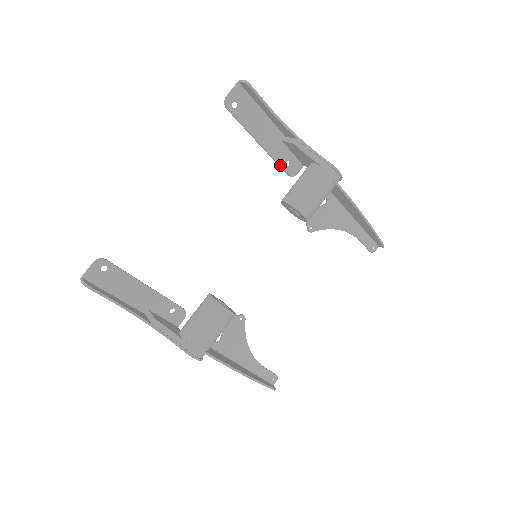
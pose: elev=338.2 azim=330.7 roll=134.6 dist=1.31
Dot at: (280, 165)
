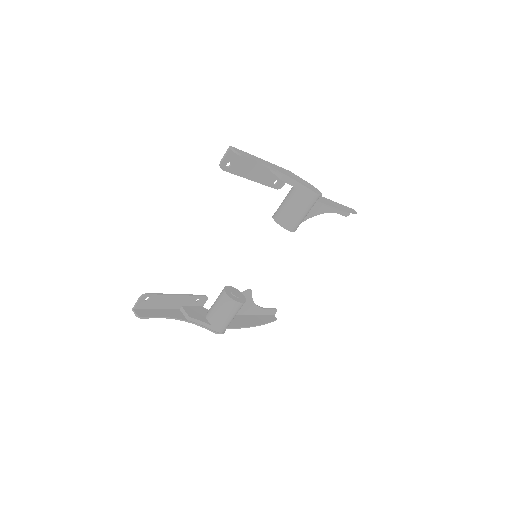
Dot at: (269, 186)
